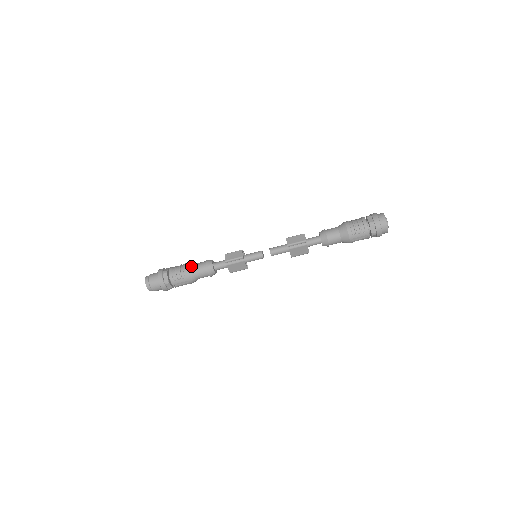
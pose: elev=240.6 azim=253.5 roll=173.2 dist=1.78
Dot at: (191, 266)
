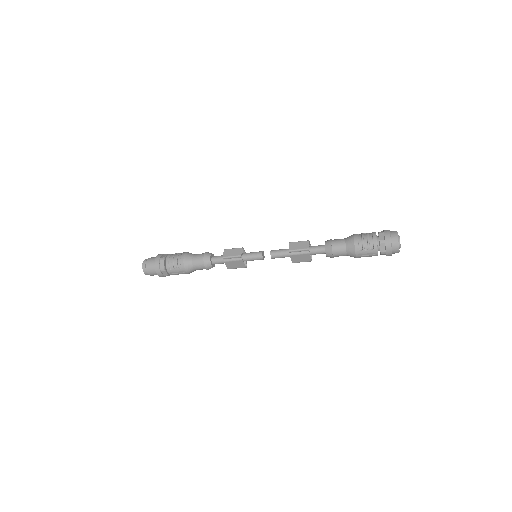
Dot at: (189, 256)
